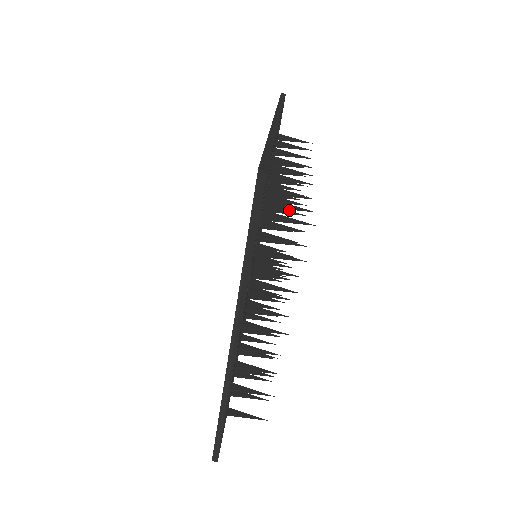
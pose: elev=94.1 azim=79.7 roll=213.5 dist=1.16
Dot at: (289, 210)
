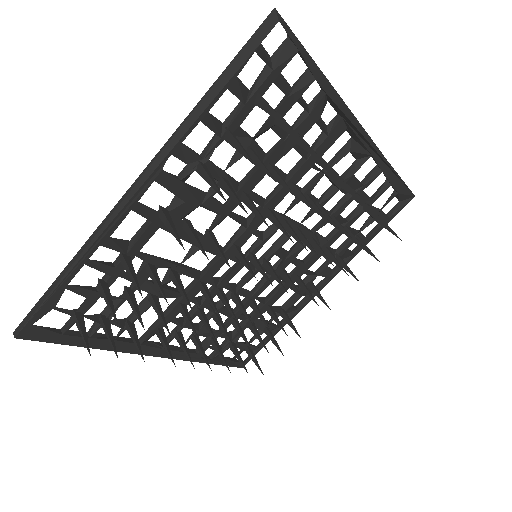
Dot at: occluded
